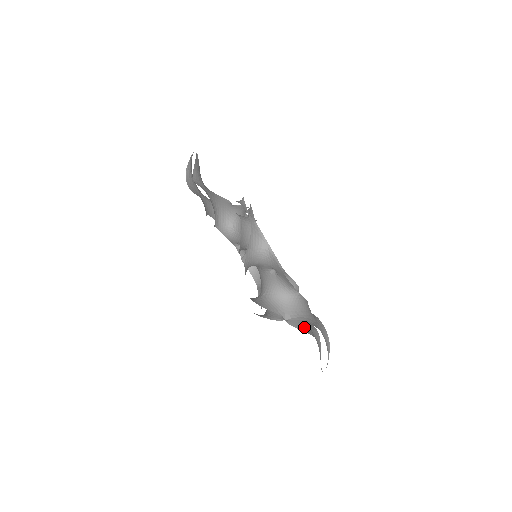
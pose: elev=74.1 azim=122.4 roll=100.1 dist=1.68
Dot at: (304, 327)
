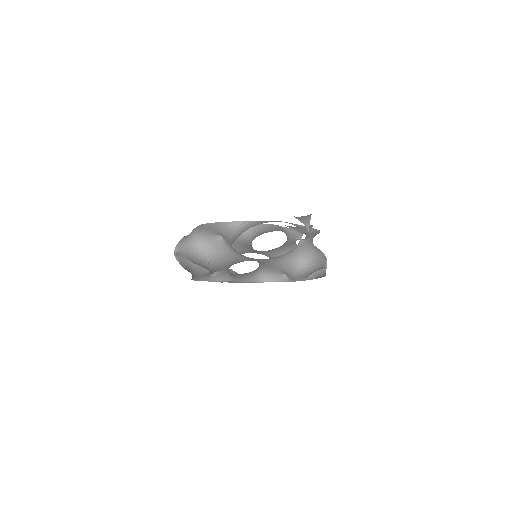
Dot at: occluded
